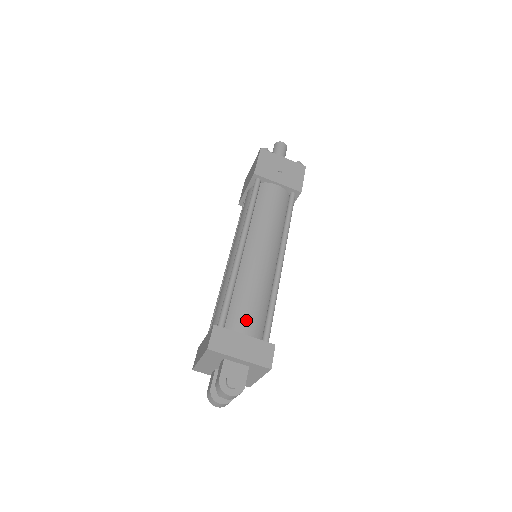
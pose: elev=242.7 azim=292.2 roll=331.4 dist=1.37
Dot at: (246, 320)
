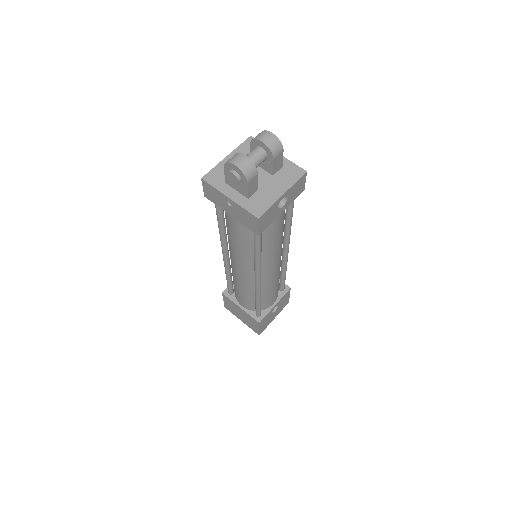
Dot at: occluded
